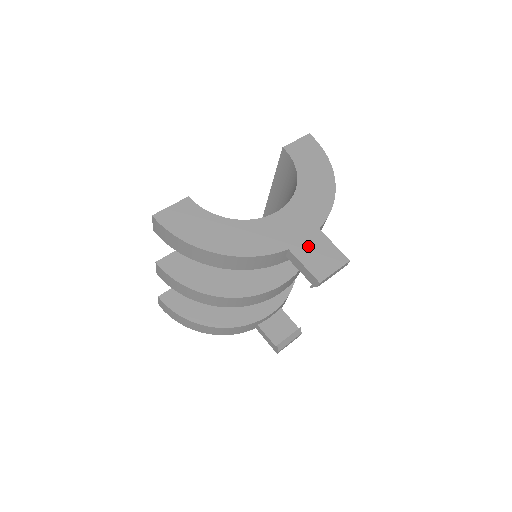
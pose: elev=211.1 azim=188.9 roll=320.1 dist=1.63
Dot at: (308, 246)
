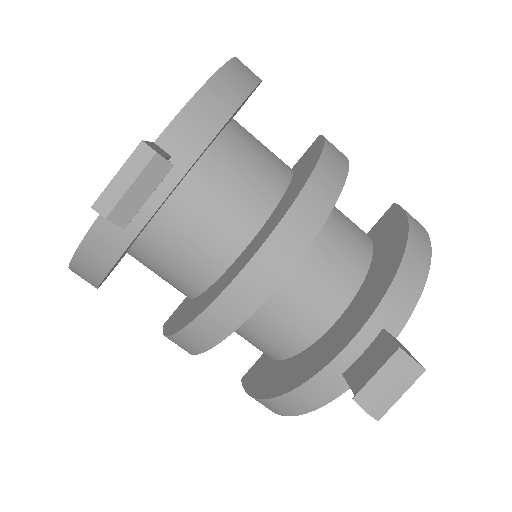
Dot at: occluded
